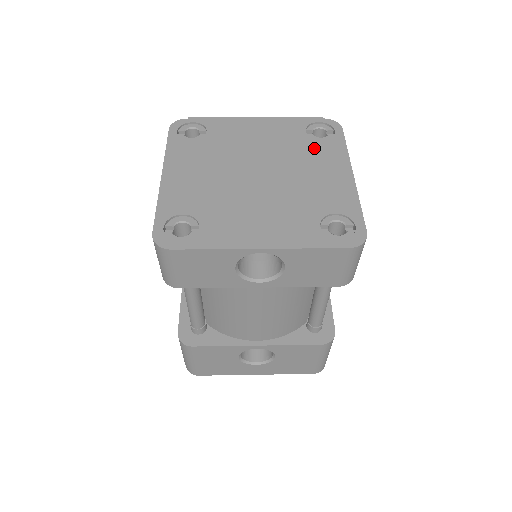
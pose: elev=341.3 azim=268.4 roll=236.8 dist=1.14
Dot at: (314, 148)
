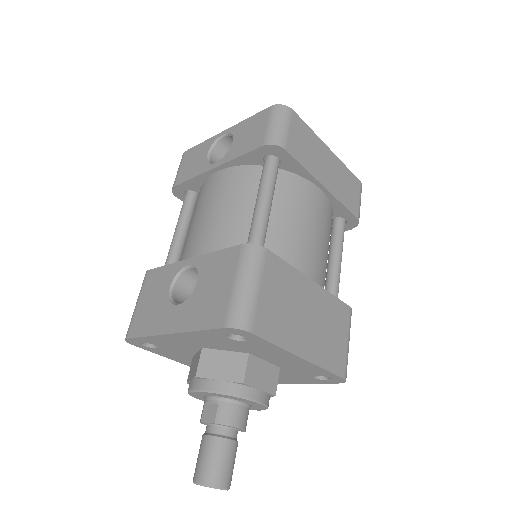
Dot at: occluded
